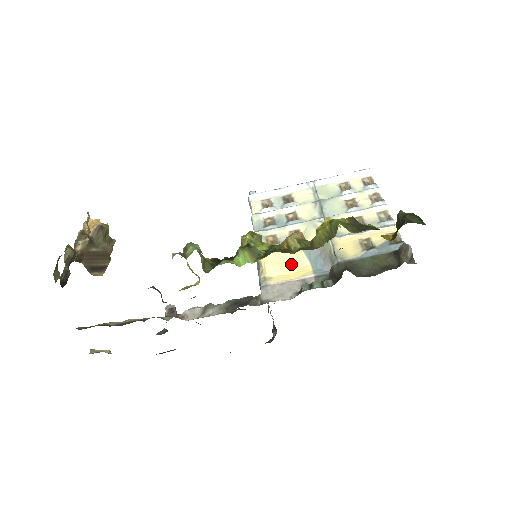
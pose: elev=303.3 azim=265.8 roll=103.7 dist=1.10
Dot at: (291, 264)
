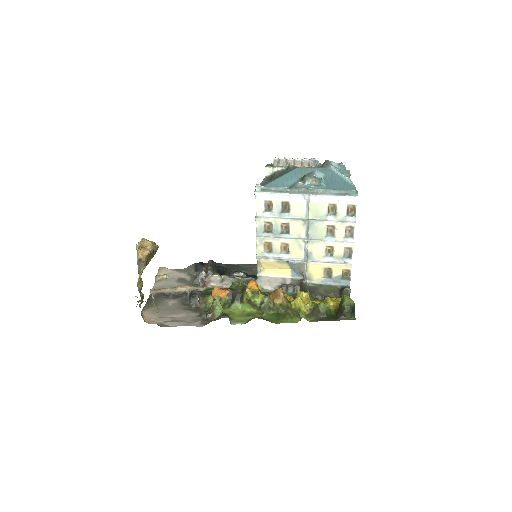
Dot at: (278, 266)
